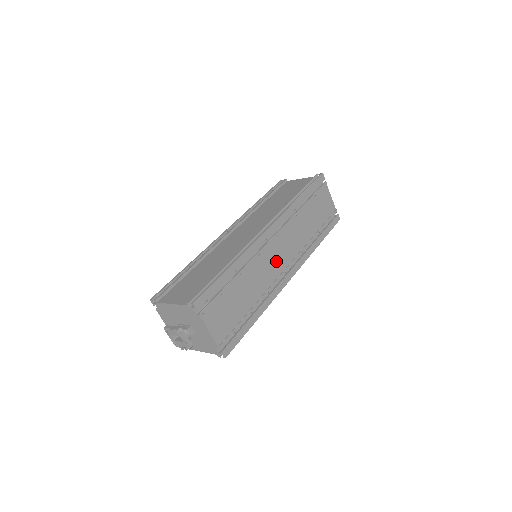
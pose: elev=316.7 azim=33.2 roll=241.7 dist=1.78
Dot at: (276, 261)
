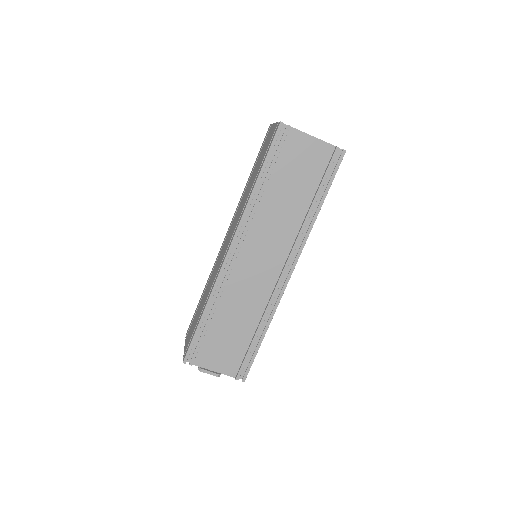
Dot at: occluded
